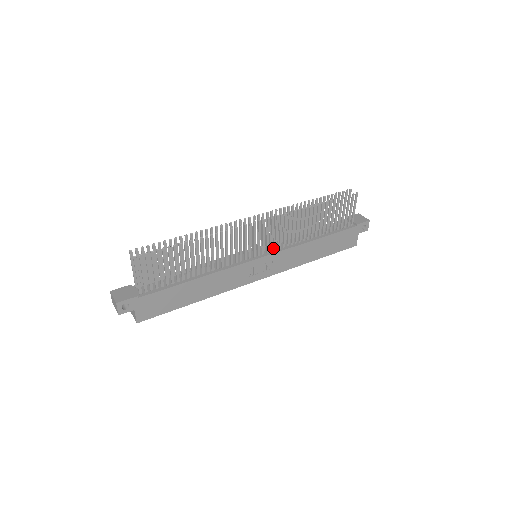
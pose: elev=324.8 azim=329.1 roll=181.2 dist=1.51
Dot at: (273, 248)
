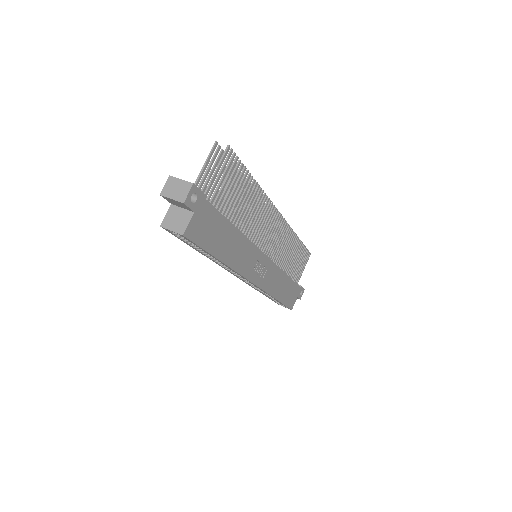
Dot at: occluded
